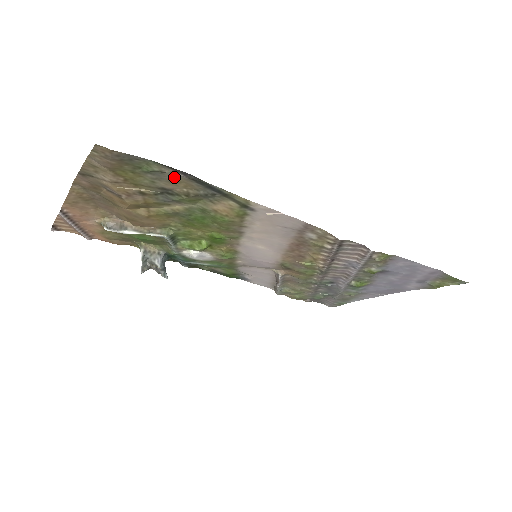
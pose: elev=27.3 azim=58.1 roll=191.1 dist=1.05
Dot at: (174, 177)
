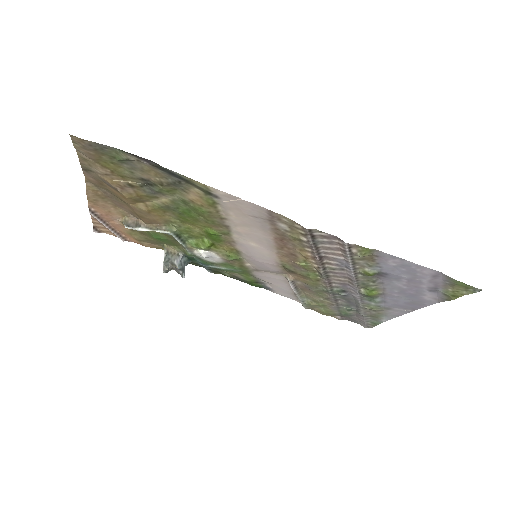
Dot at: (142, 165)
